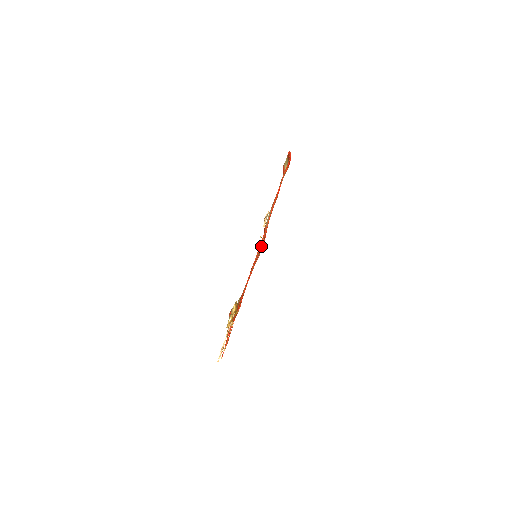
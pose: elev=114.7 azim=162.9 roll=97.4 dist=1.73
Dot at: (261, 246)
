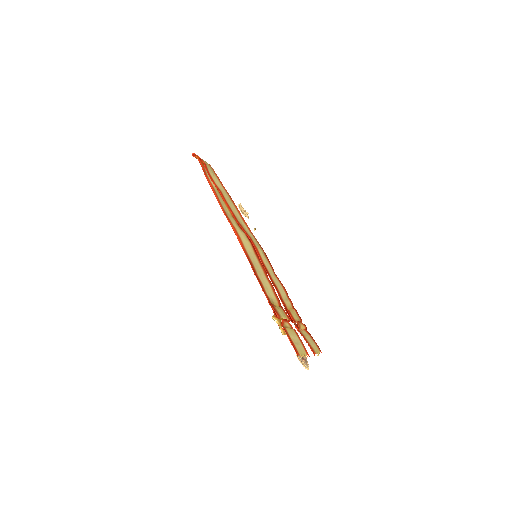
Dot at: (250, 245)
